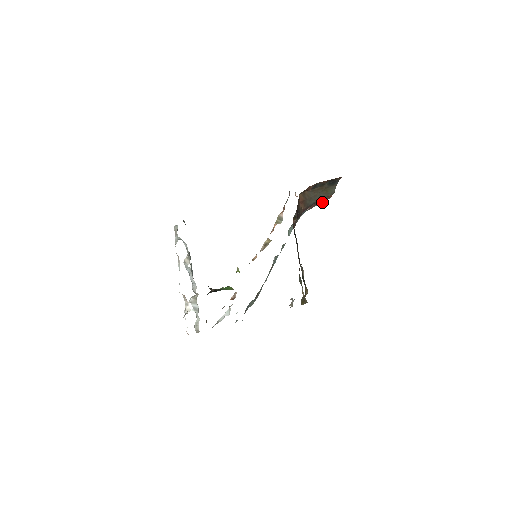
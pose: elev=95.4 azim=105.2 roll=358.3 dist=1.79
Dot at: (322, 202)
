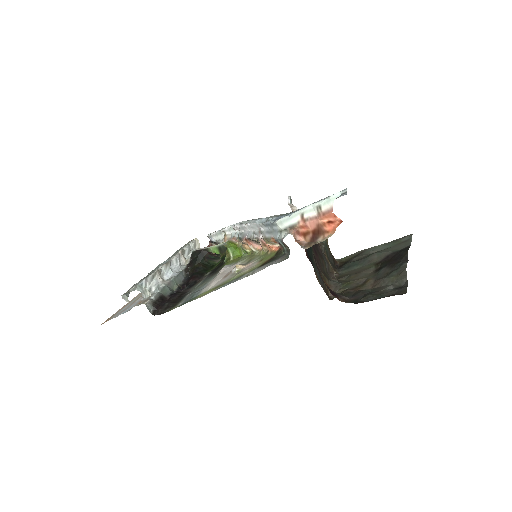
Dot at: occluded
